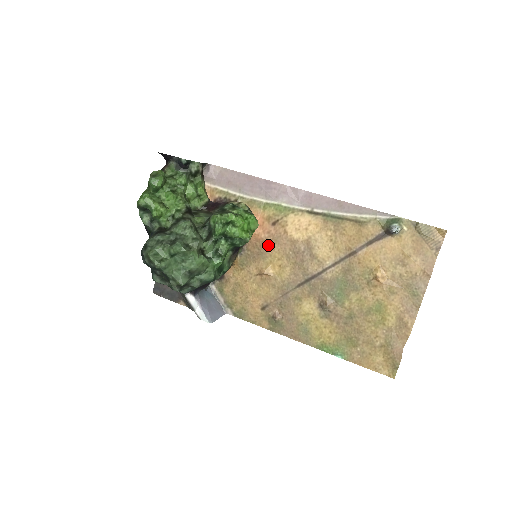
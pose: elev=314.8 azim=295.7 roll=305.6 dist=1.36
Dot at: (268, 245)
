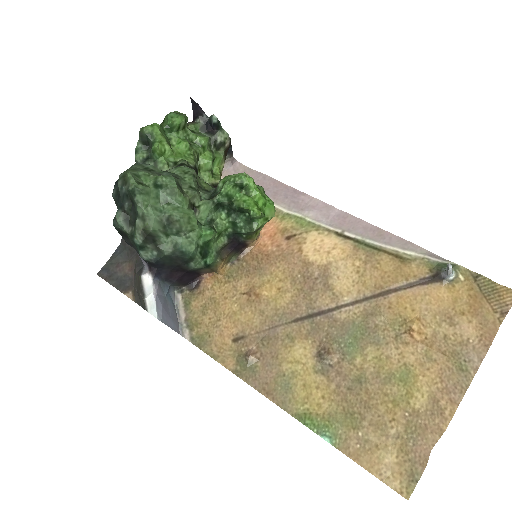
Dot at: (272, 260)
